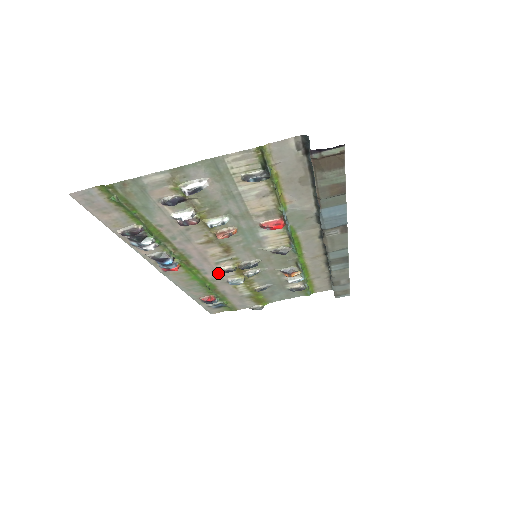
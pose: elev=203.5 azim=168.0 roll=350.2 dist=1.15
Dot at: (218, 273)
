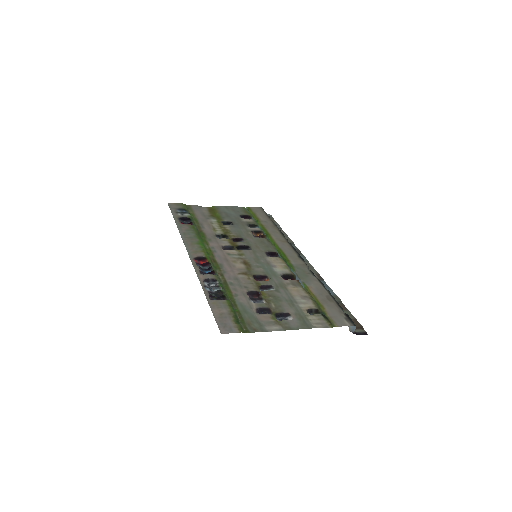
Dot at: (219, 245)
